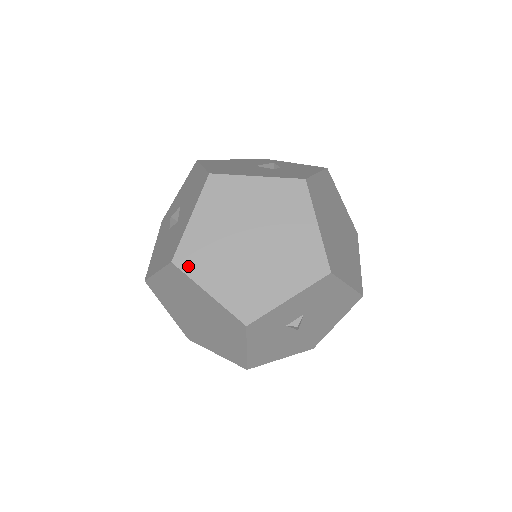
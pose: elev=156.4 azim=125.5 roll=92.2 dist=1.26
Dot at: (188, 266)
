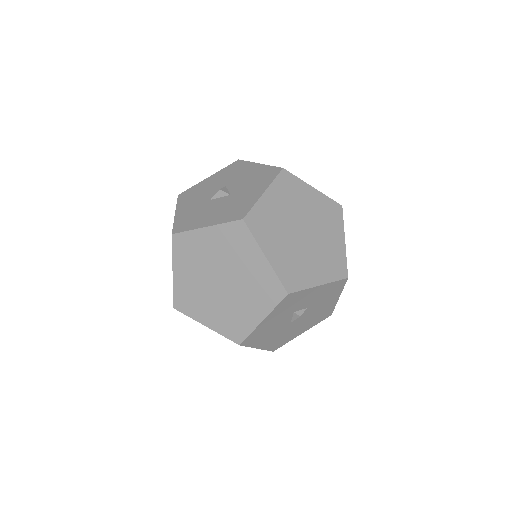
Dot at: (255, 228)
